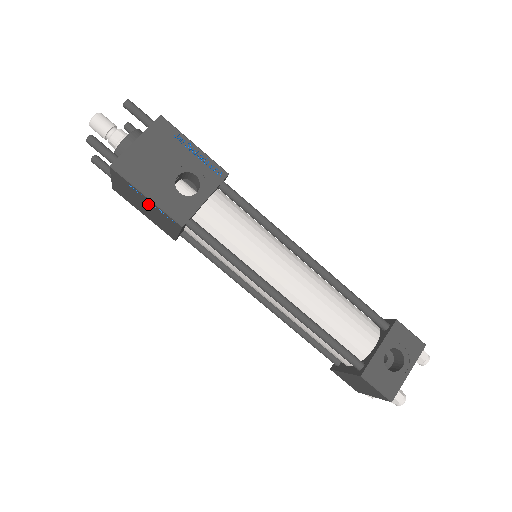
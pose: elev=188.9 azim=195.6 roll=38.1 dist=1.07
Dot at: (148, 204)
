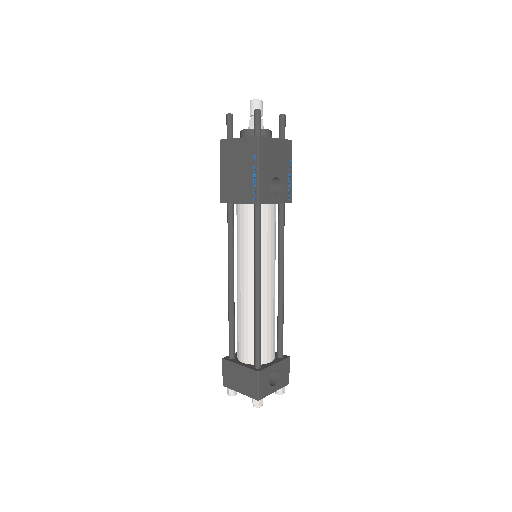
Dot at: (248, 173)
